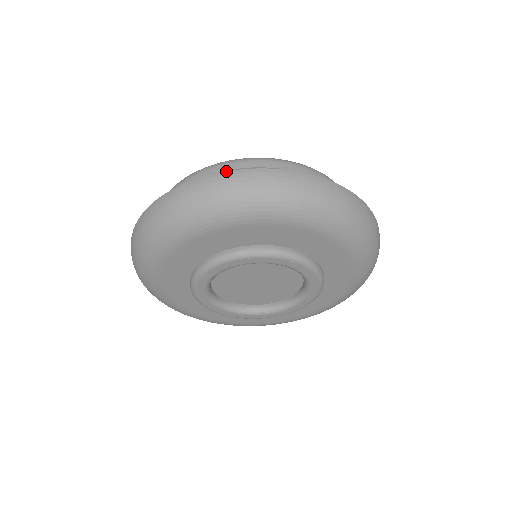
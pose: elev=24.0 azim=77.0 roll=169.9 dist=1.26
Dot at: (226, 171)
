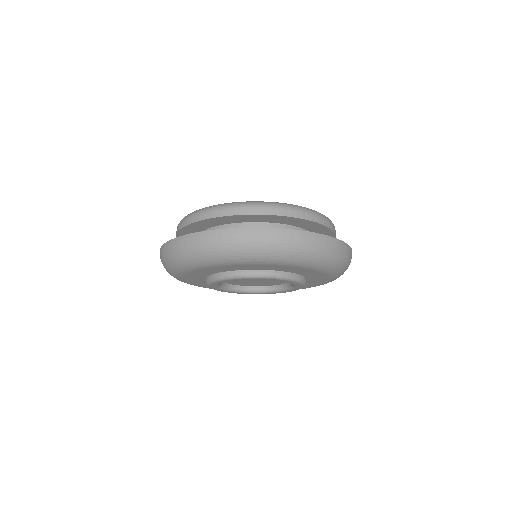
Dot at: (209, 230)
